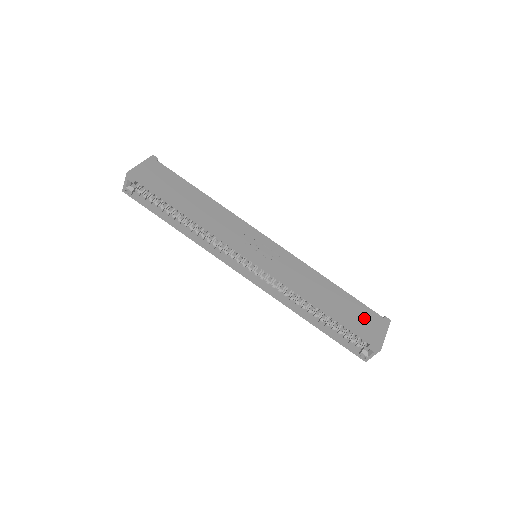
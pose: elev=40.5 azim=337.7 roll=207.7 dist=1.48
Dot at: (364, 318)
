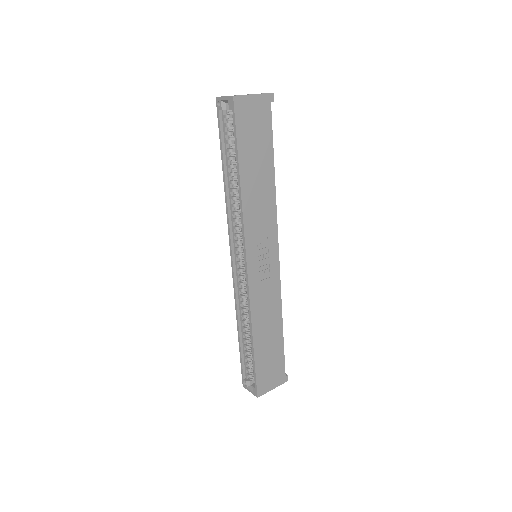
Dot at: (273, 368)
